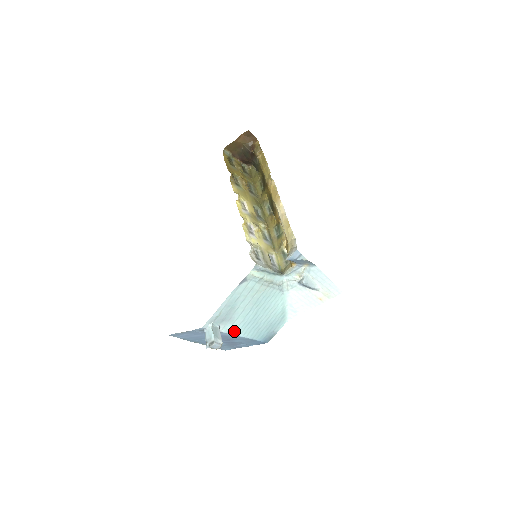
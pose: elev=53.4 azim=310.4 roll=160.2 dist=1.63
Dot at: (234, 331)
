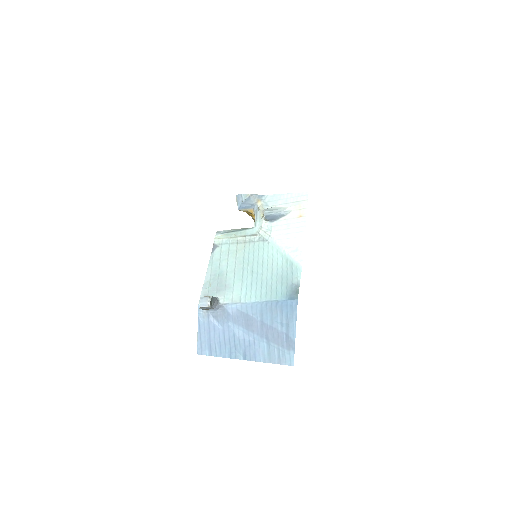
Dot at: (240, 299)
